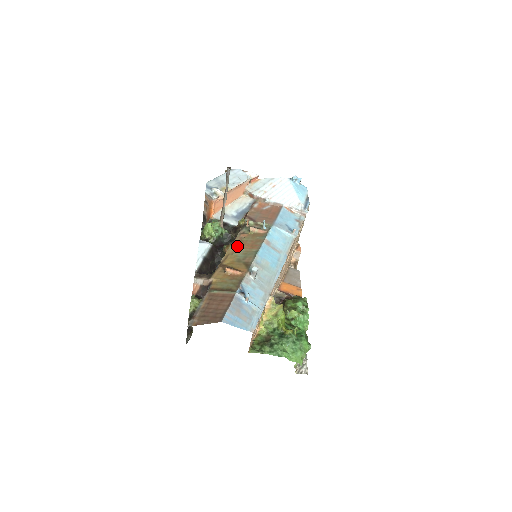
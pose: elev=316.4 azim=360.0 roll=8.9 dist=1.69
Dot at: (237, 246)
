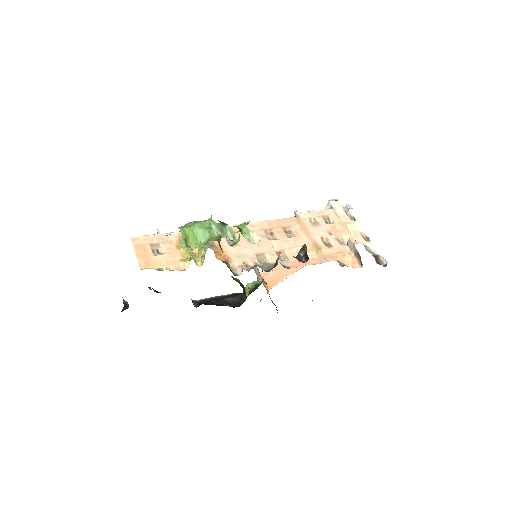
Dot at: occluded
